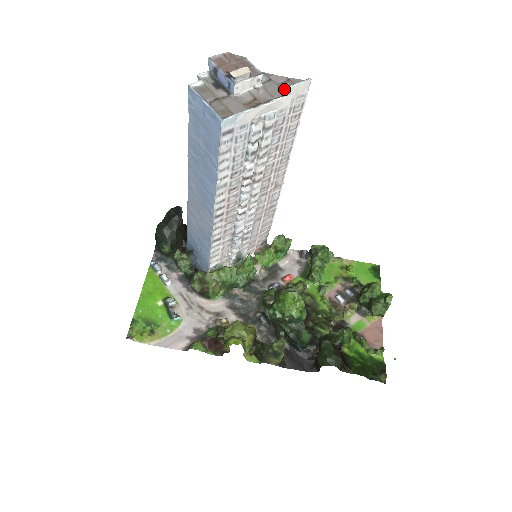
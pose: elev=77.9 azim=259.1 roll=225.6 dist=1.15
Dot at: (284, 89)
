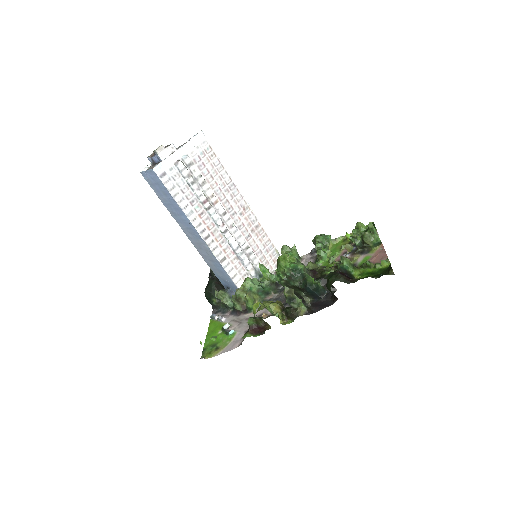
Dot at: occluded
